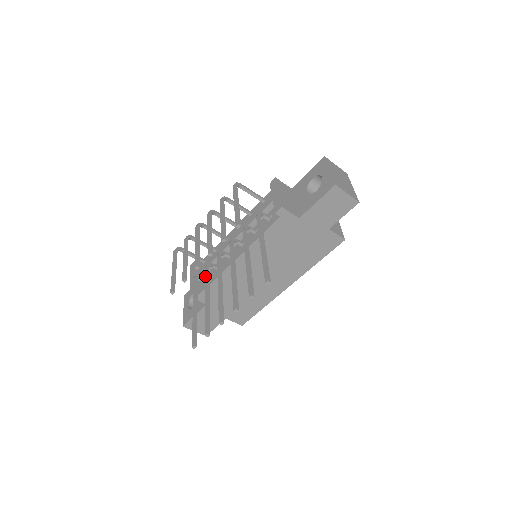
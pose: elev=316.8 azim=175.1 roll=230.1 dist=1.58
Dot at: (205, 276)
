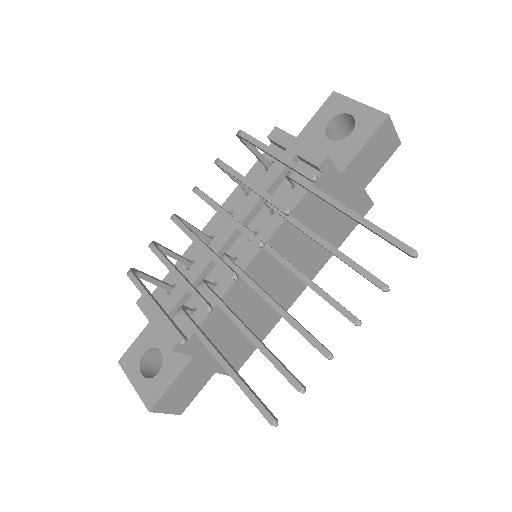
Dot at: (214, 299)
